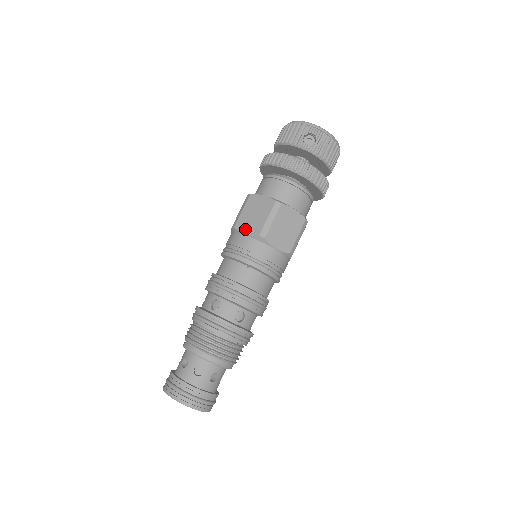
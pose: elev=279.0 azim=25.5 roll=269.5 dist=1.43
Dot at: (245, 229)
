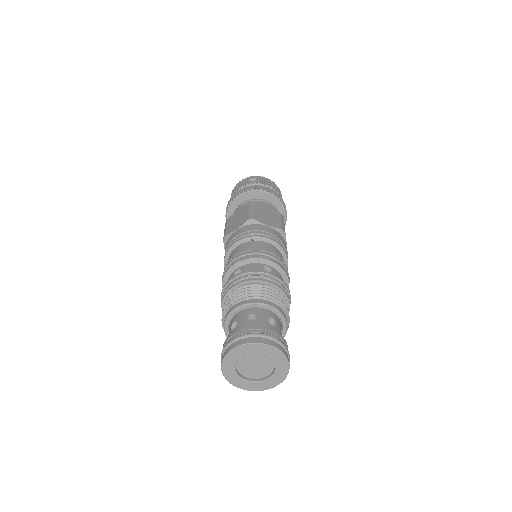
Dot at: (235, 228)
